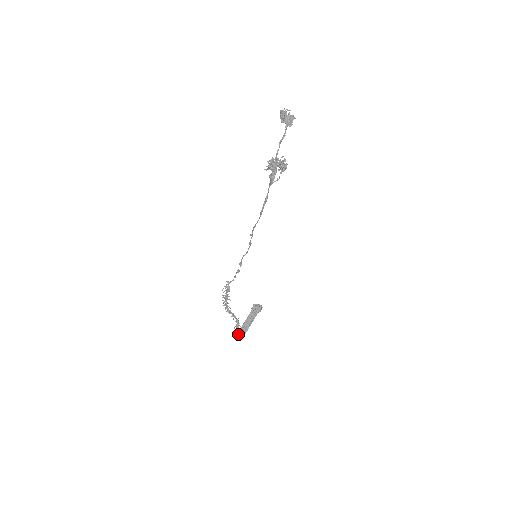
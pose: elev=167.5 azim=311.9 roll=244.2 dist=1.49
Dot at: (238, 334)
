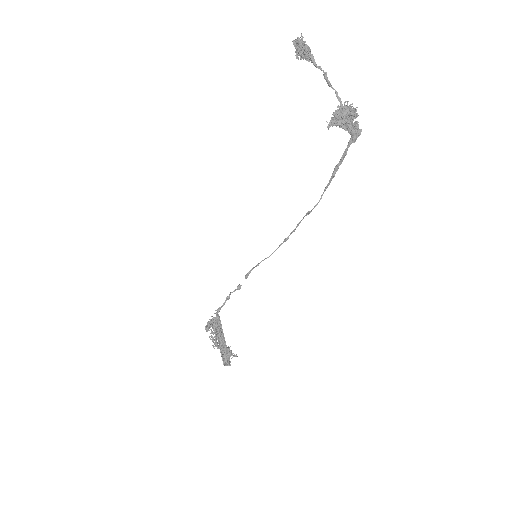
Dot at: (226, 365)
